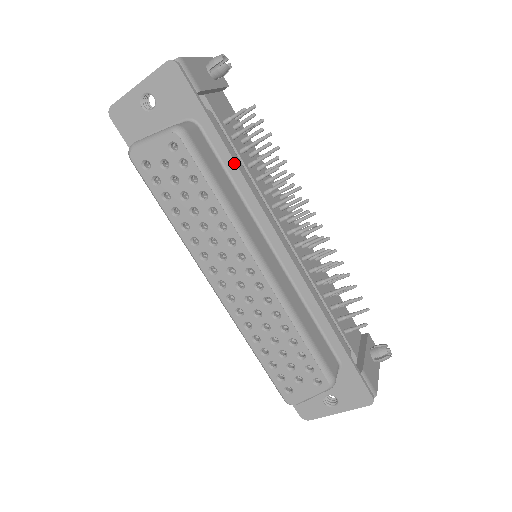
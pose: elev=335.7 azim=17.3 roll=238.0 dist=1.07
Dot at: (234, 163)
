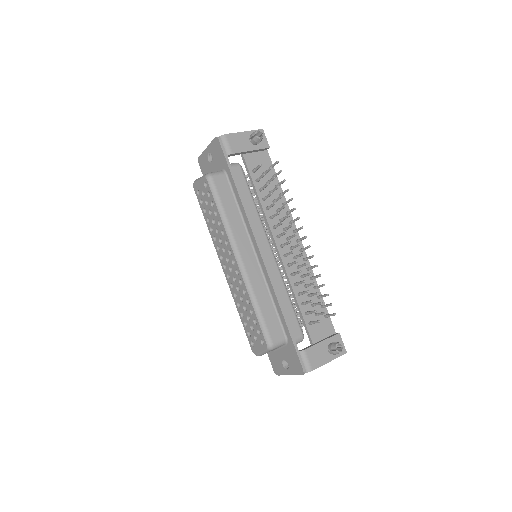
Dot at: (239, 197)
